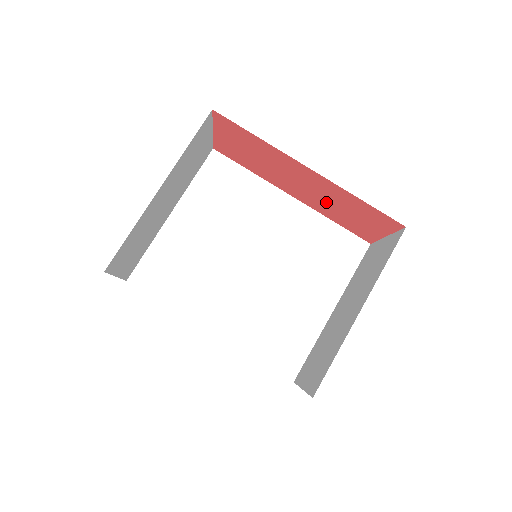
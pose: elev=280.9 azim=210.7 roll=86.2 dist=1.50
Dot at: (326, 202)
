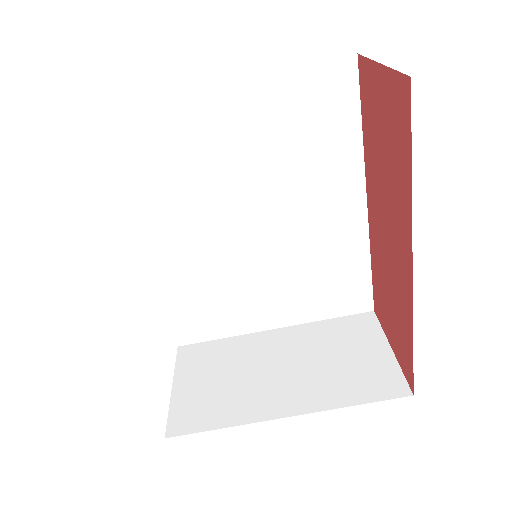
Dot at: (386, 268)
